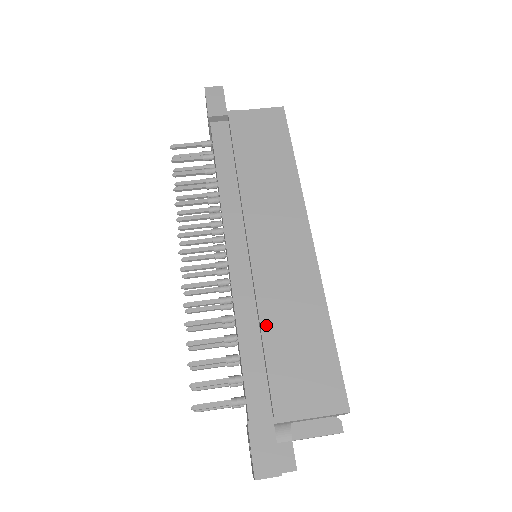
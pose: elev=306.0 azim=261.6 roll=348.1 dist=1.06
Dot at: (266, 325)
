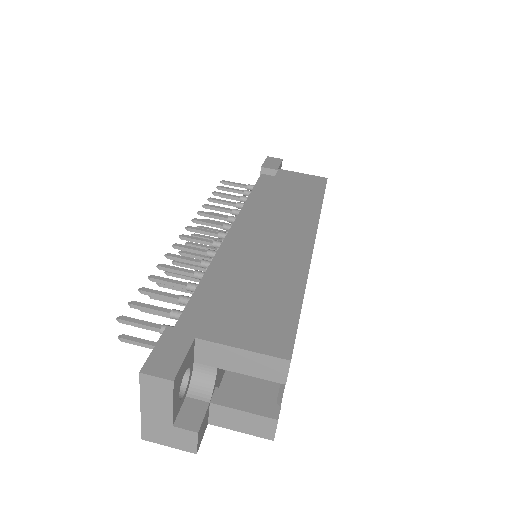
Dot at: (235, 272)
